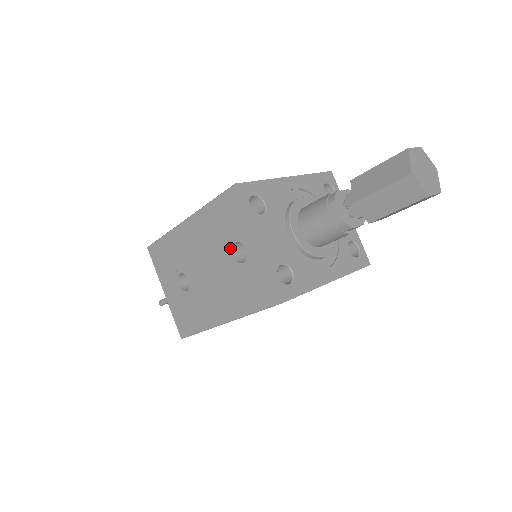
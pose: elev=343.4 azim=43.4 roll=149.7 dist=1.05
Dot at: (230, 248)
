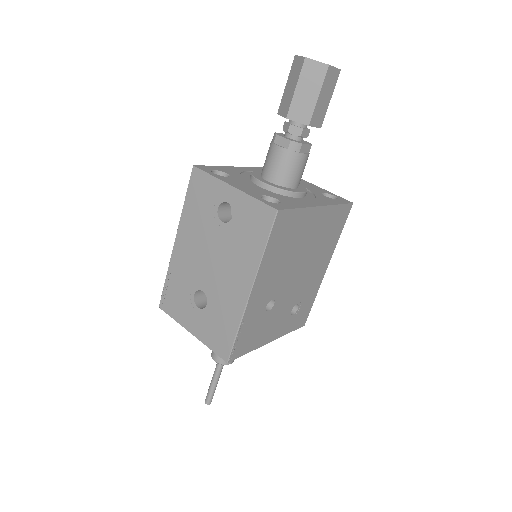
Dot at: (217, 218)
